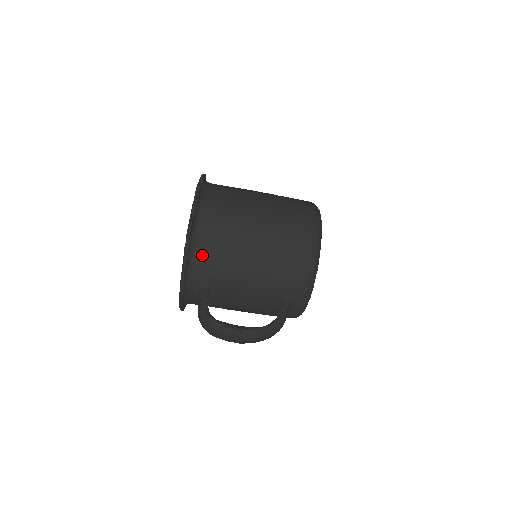
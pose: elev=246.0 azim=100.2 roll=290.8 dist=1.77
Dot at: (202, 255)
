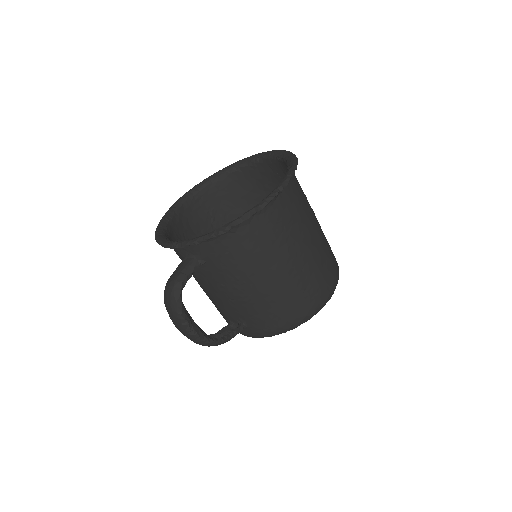
Dot at: (227, 243)
